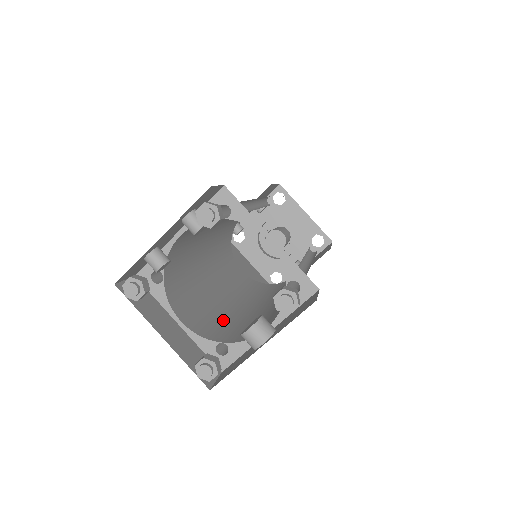
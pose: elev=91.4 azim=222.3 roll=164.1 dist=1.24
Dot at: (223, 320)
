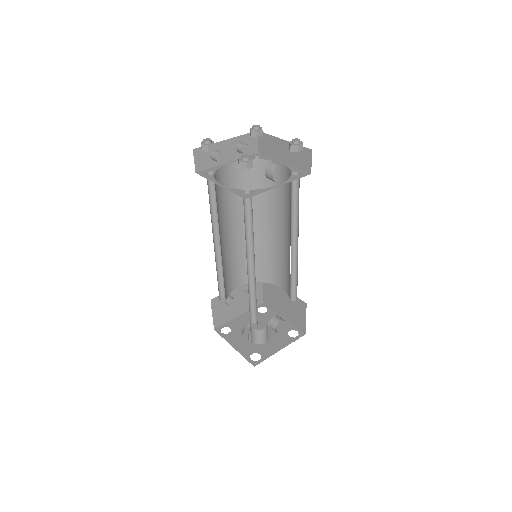
Dot at: occluded
